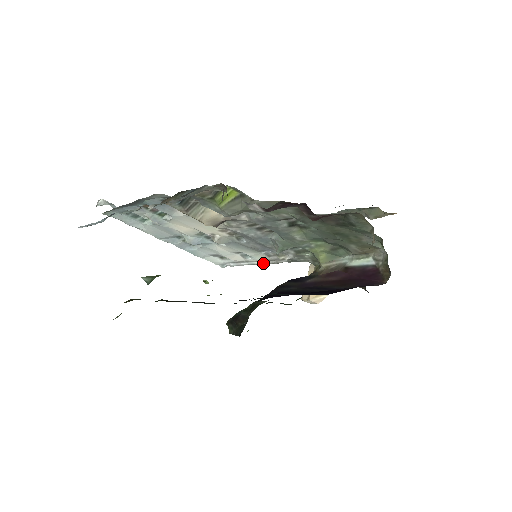
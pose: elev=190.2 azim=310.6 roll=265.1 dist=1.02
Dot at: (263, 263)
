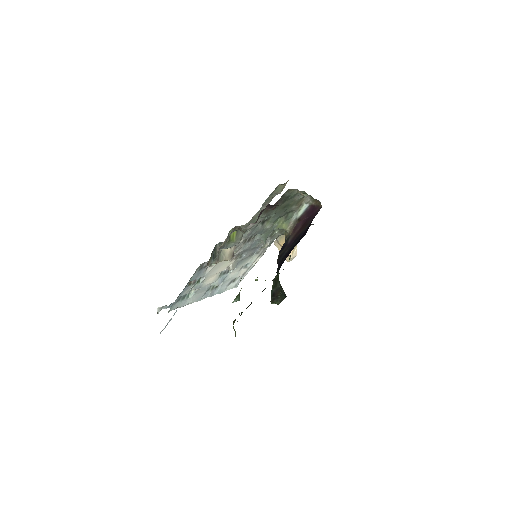
Dot at: (257, 260)
